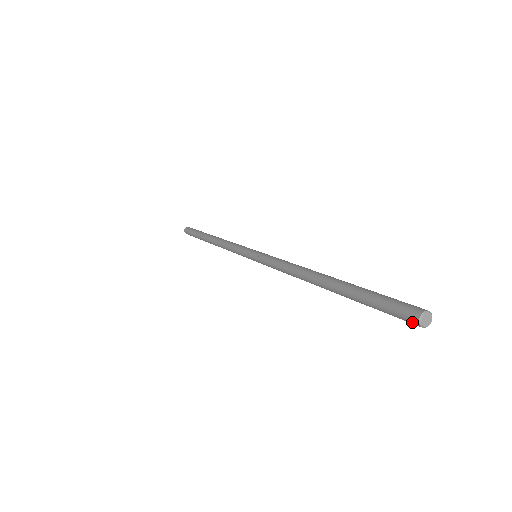
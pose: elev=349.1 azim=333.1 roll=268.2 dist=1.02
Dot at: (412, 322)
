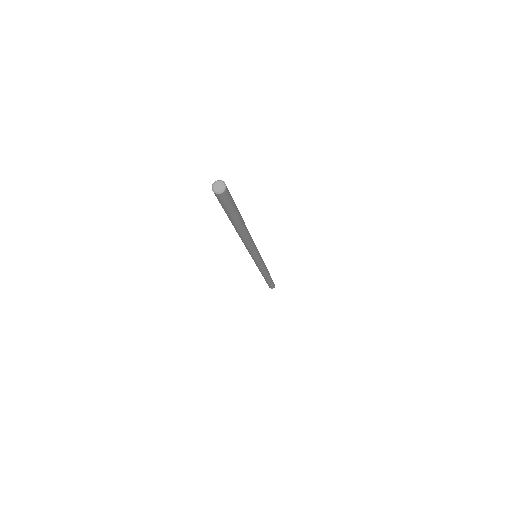
Dot at: (215, 195)
